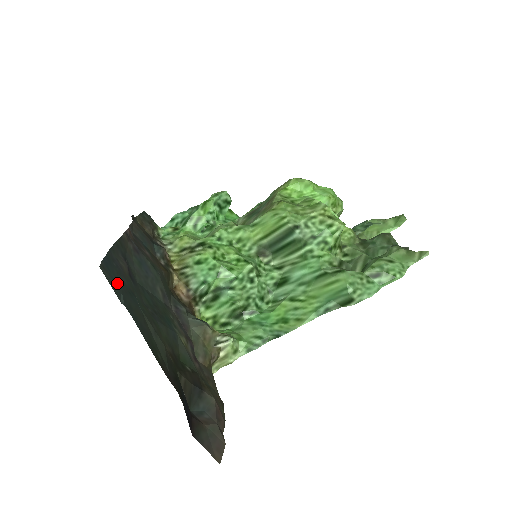
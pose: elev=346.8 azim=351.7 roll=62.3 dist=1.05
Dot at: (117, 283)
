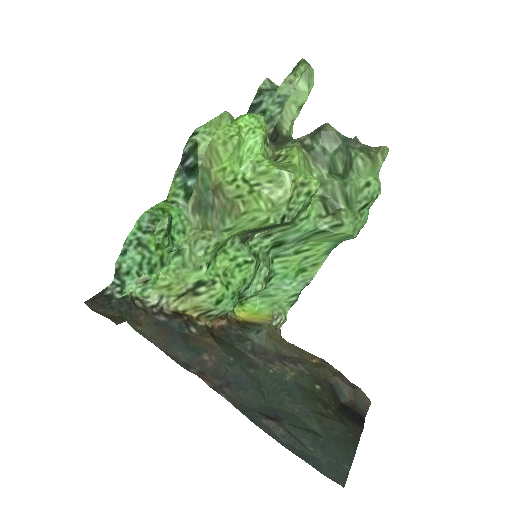
Dot at: (331, 464)
